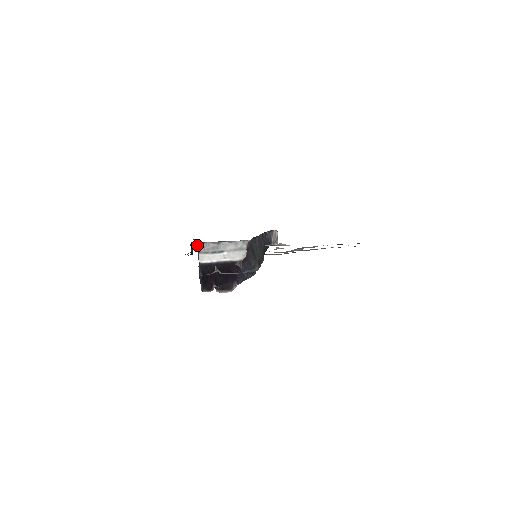
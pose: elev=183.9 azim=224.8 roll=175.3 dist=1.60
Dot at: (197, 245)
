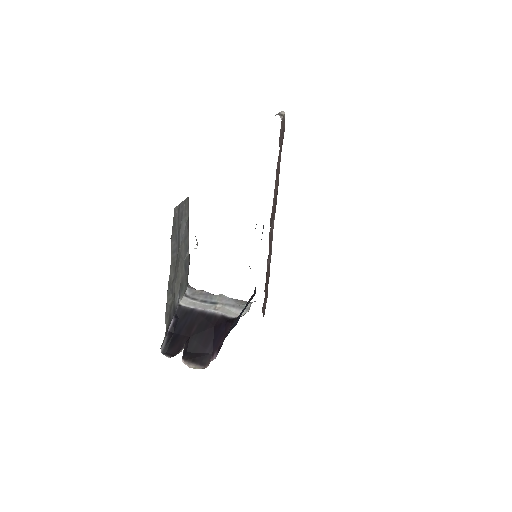
Dot at: (186, 207)
